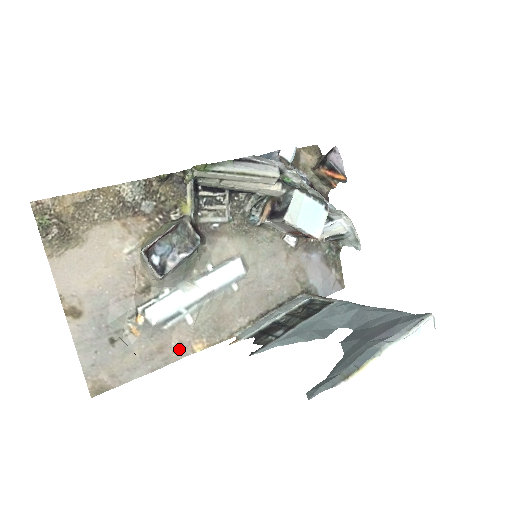
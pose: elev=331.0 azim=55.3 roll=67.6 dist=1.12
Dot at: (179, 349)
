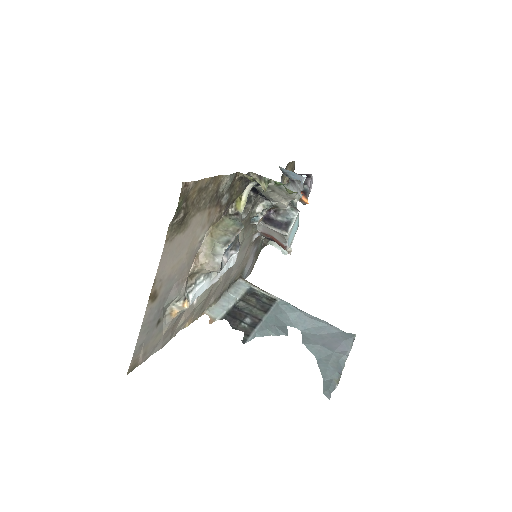
Dot at: (180, 326)
